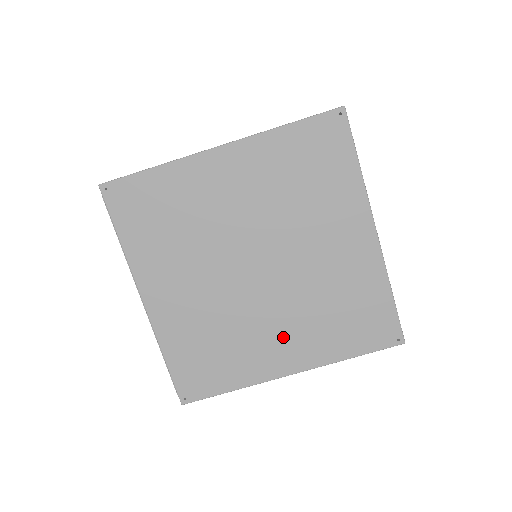
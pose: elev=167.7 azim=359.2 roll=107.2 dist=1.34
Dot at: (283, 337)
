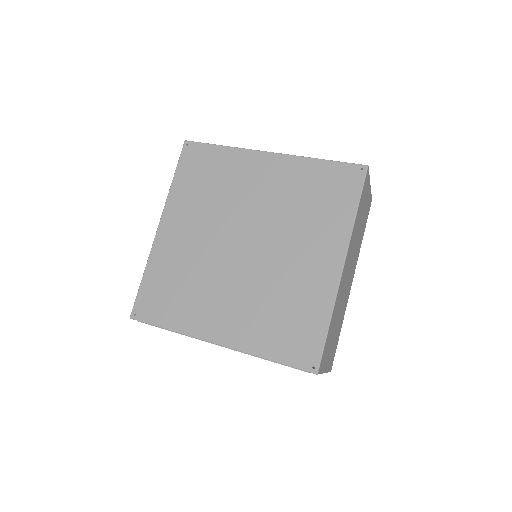
Dot at: (307, 255)
